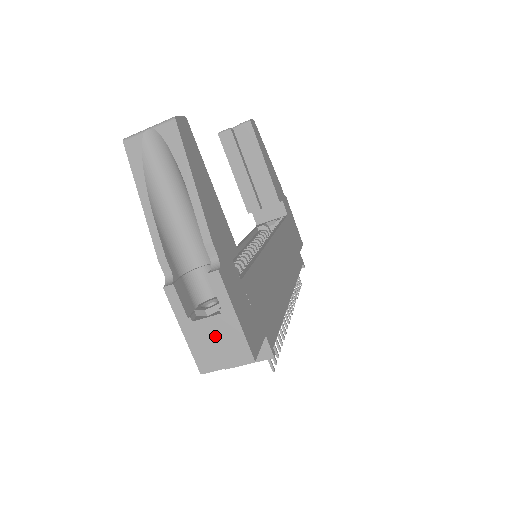
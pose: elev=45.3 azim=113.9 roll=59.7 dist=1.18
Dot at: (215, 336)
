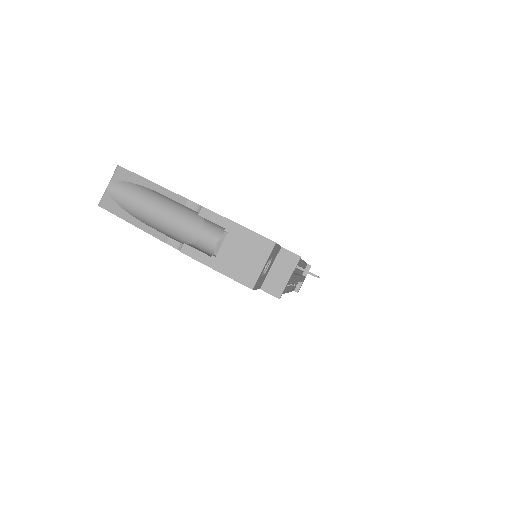
Dot at: (237, 252)
